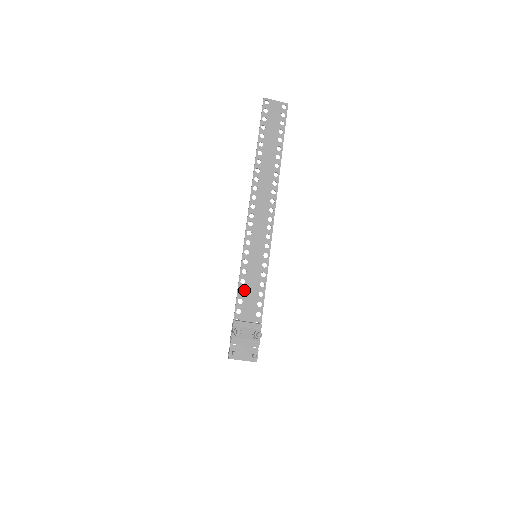
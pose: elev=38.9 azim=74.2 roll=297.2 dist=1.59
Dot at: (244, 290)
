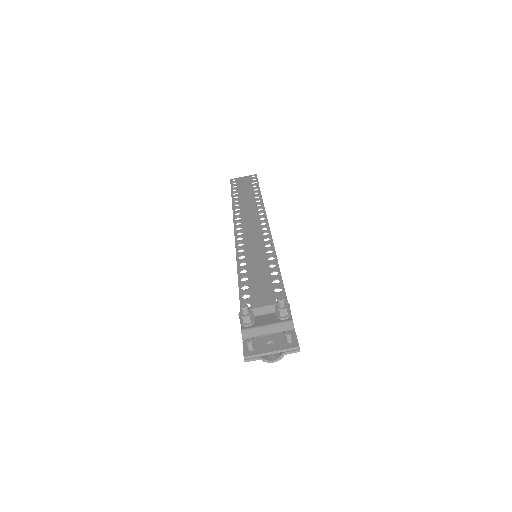
Dot at: (248, 285)
